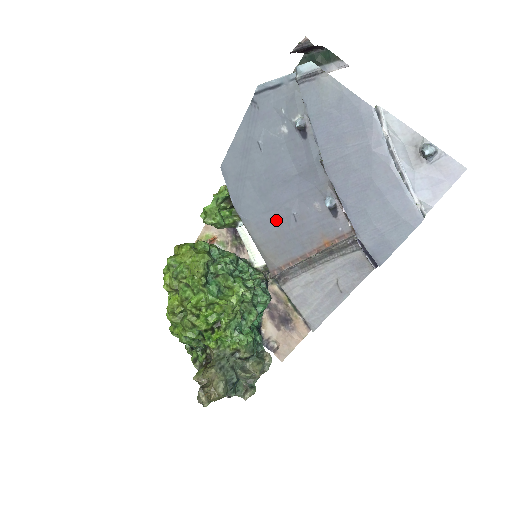
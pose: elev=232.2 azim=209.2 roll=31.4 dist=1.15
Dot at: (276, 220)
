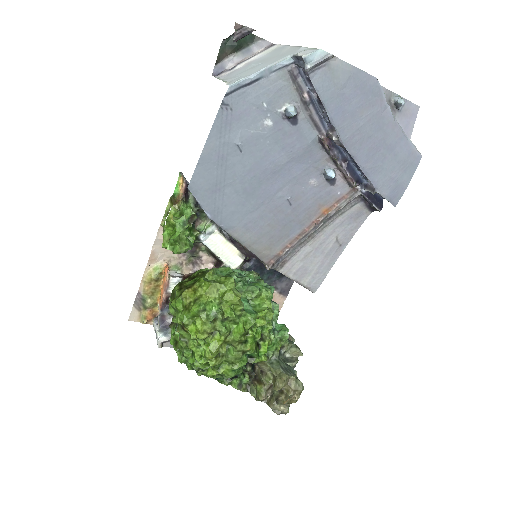
Dot at: (268, 213)
